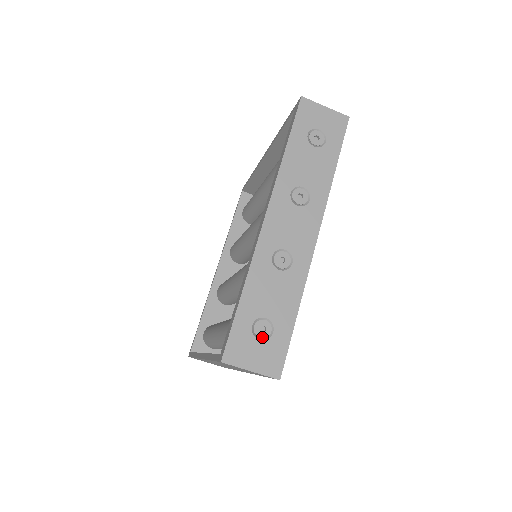
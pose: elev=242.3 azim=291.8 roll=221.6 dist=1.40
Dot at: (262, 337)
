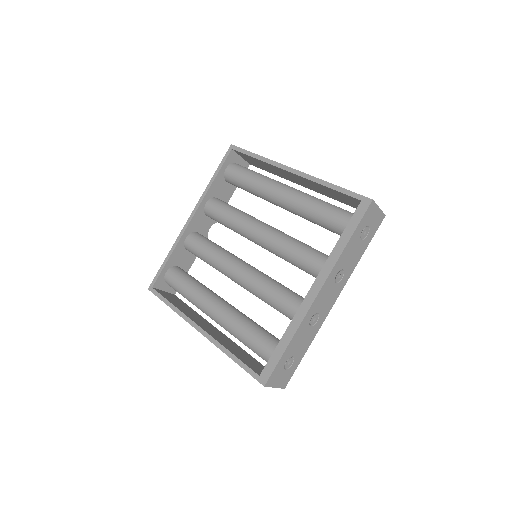
Dot at: (287, 368)
